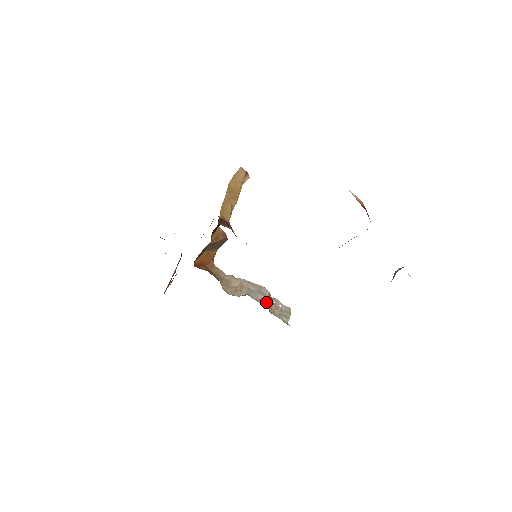
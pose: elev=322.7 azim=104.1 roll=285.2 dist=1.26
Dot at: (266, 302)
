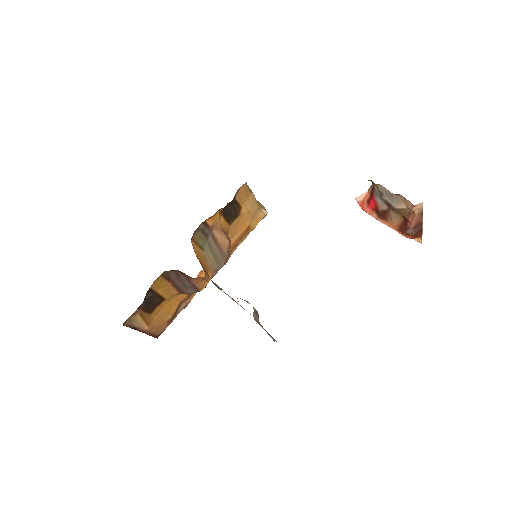
Dot at: occluded
